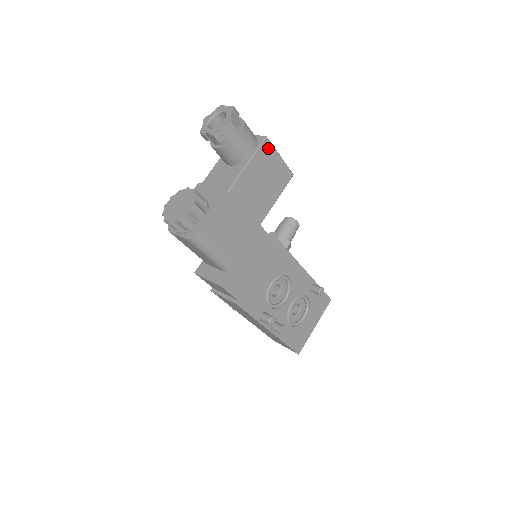
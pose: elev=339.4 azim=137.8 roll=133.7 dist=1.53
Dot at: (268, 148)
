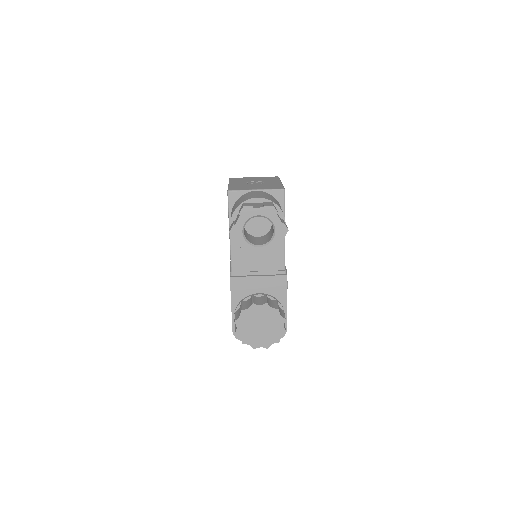
Dot at: occluded
